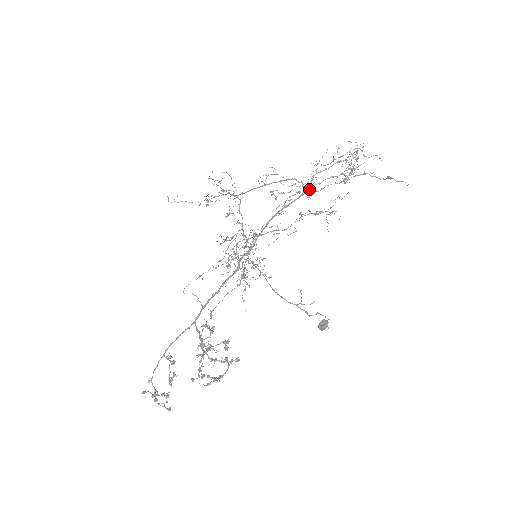
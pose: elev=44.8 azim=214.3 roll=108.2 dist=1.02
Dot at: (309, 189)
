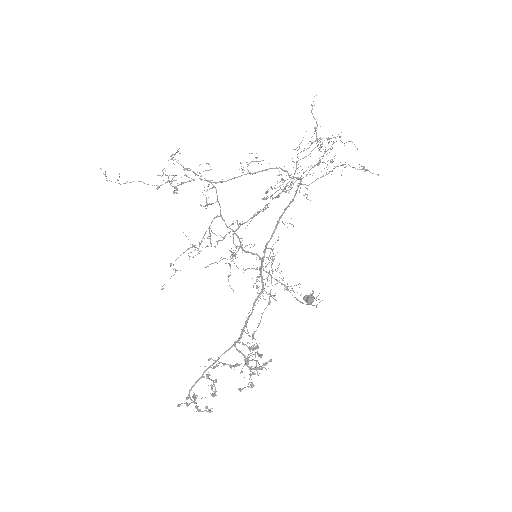
Dot at: (300, 184)
